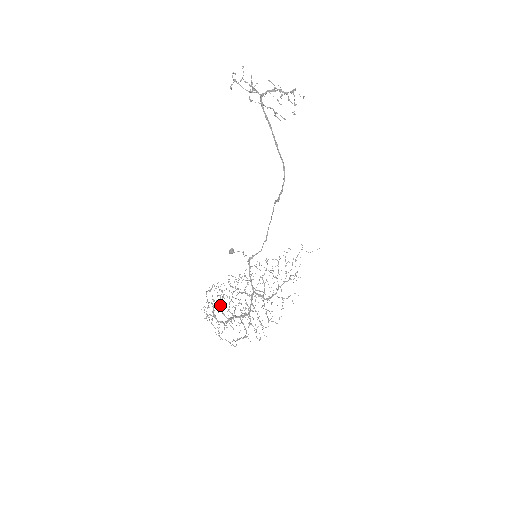
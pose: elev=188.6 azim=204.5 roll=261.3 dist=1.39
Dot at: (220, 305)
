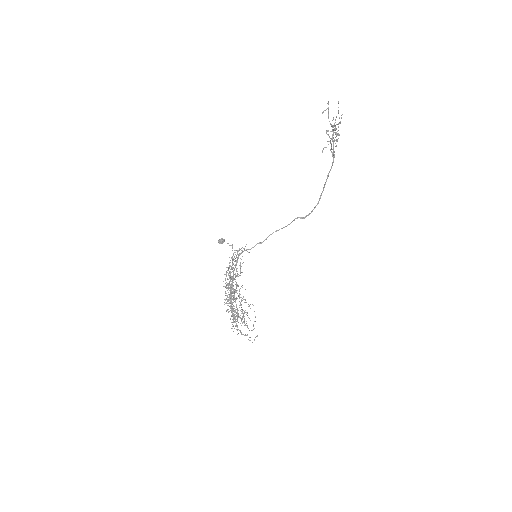
Dot at: occluded
